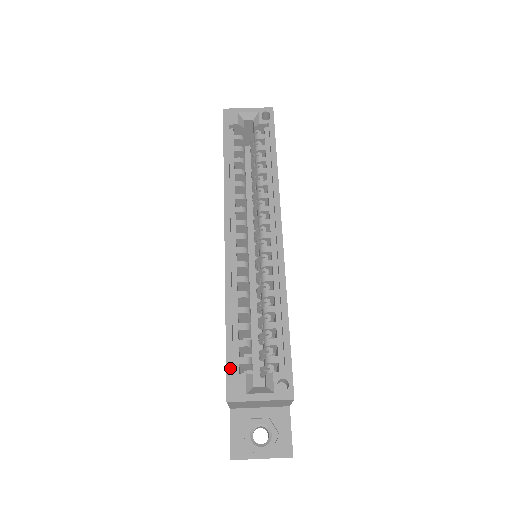
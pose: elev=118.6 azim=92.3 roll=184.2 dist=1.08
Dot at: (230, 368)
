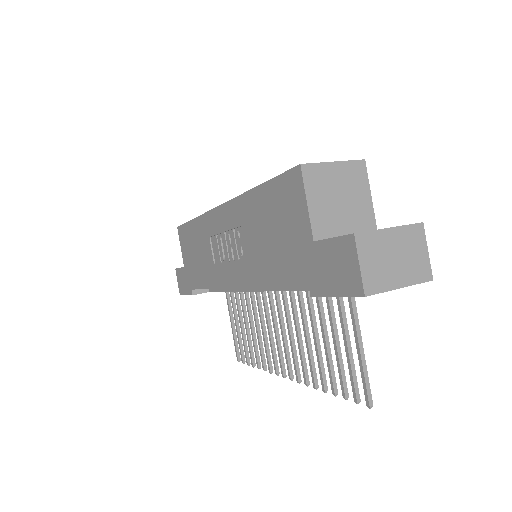
Dot at: (285, 173)
